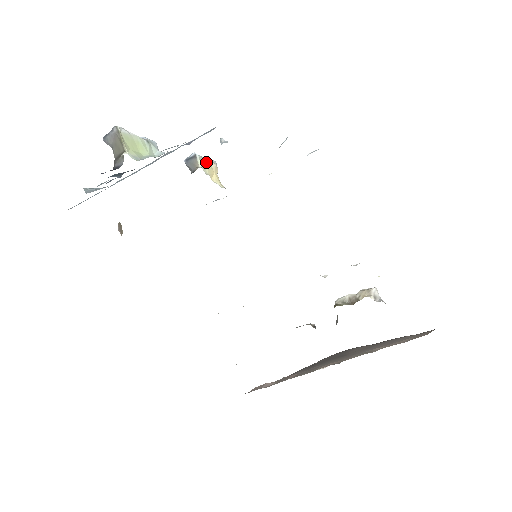
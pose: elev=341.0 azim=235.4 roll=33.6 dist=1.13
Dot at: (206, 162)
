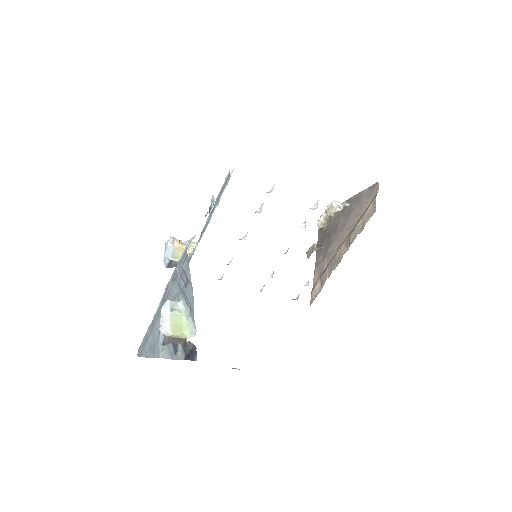
Dot at: (176, 252)
